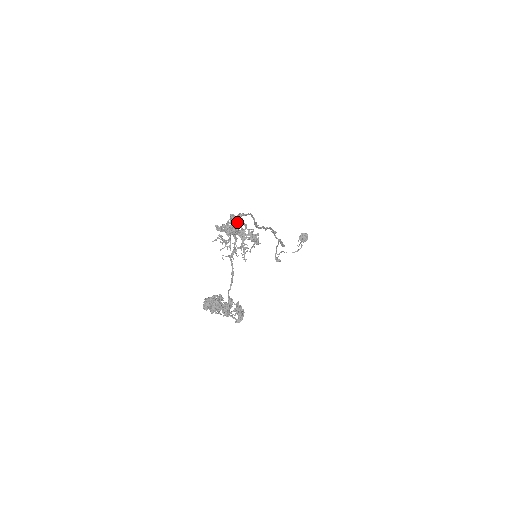
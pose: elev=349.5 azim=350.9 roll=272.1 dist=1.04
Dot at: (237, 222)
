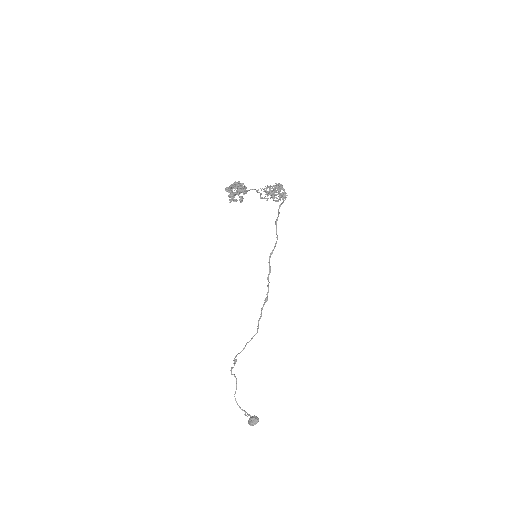
Dot at: occluded
